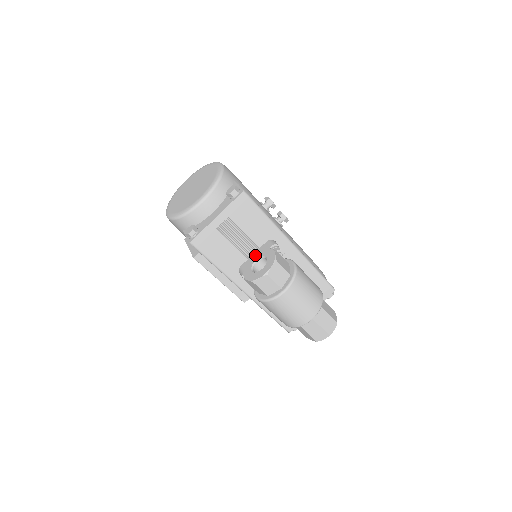
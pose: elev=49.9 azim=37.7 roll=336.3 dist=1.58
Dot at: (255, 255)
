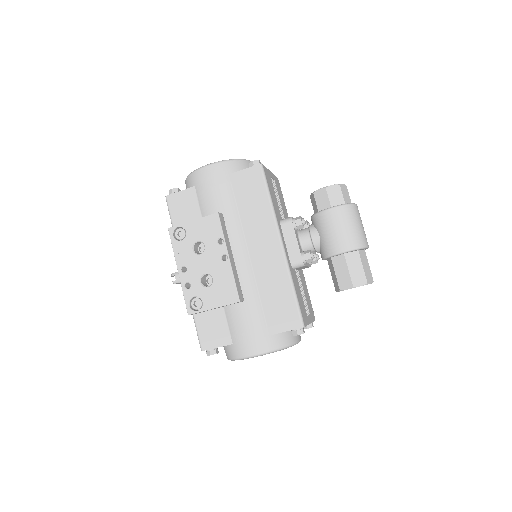
Dot at: occluded
